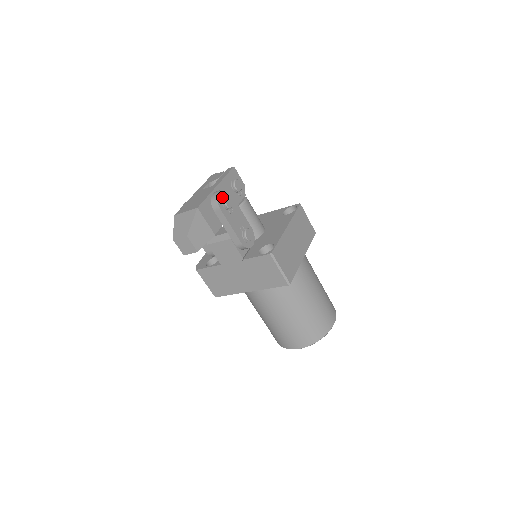
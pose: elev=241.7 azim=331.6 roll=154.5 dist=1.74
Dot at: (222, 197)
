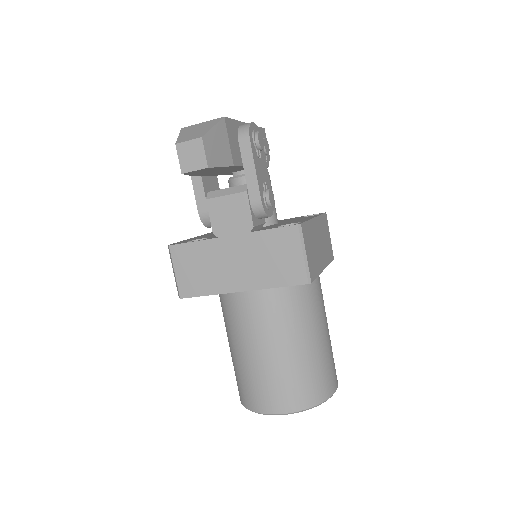
Dot at: (254, 130)
